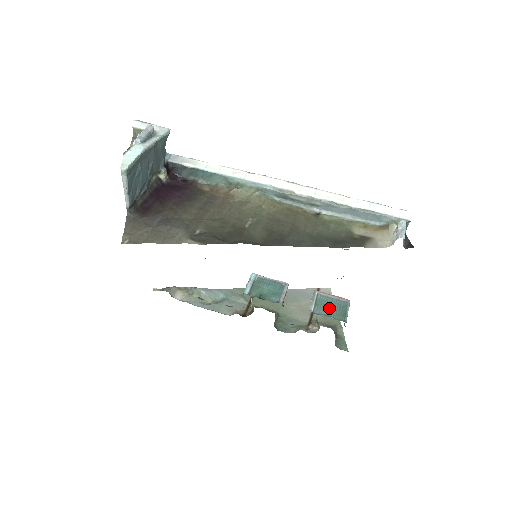
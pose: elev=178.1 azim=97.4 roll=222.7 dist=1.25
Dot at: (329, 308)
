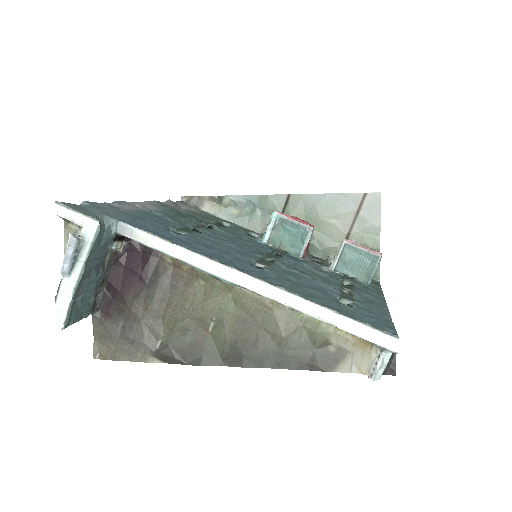
Dot at: occluded
